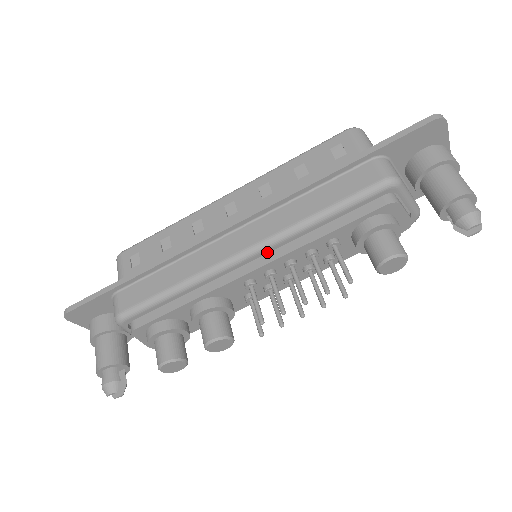
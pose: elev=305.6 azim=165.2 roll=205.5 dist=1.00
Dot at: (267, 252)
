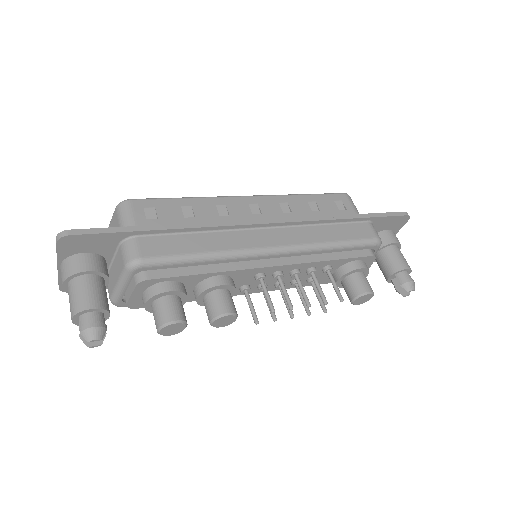
Dot at: (288, 256)
